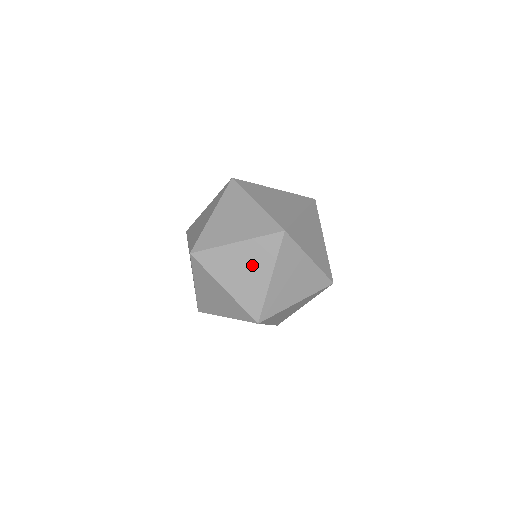
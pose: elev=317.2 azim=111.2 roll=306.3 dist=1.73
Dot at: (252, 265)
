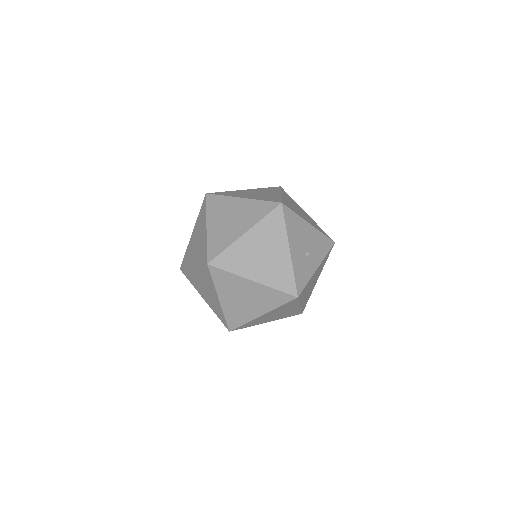
Dot at: occluded
